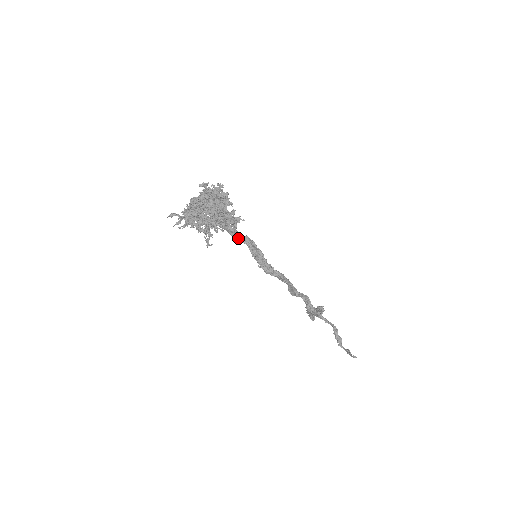
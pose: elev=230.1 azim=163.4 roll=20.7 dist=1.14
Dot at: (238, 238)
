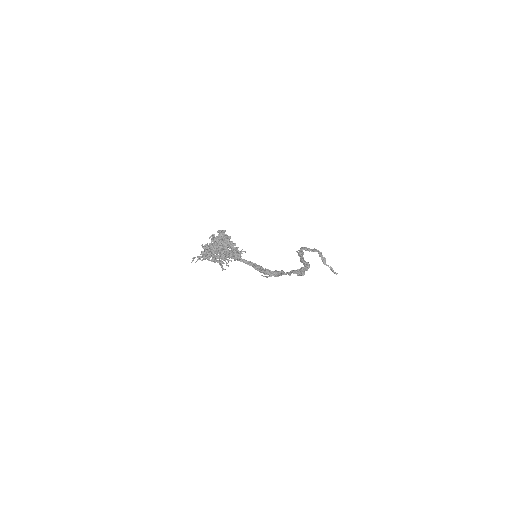
Dot at: (243, 262)
